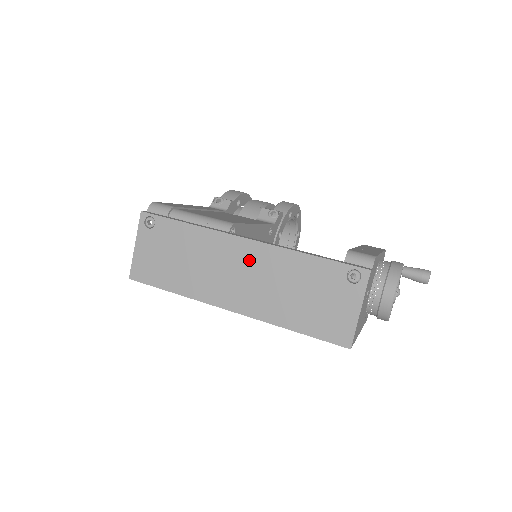
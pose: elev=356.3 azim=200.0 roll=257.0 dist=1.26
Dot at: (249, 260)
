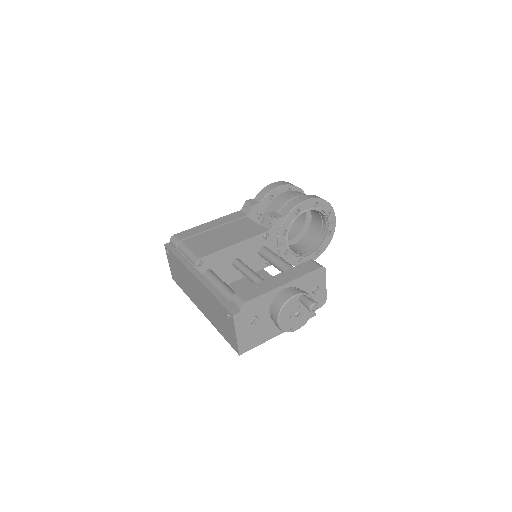
Dot at: (198, 288)
